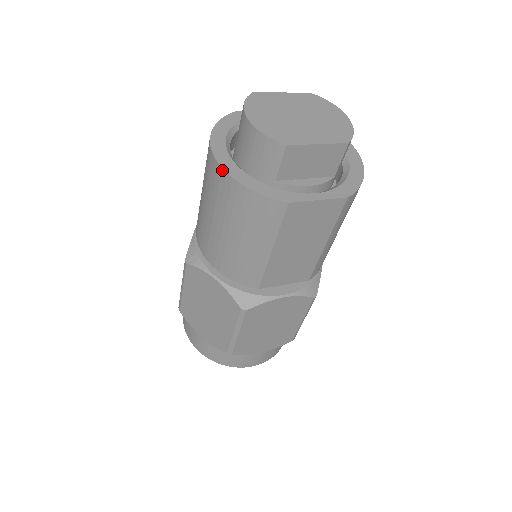
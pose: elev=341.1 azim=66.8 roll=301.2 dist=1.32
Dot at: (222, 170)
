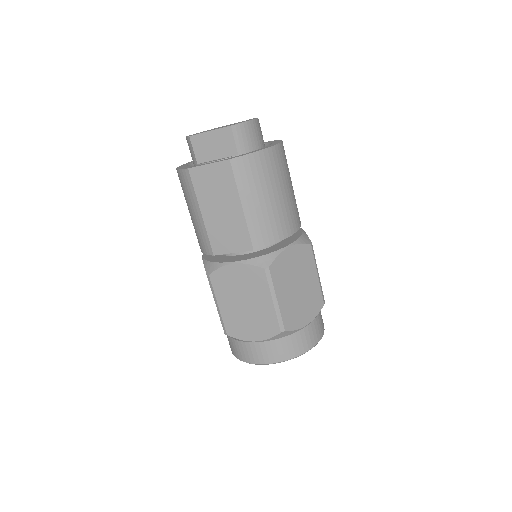
Dot at: occluded
